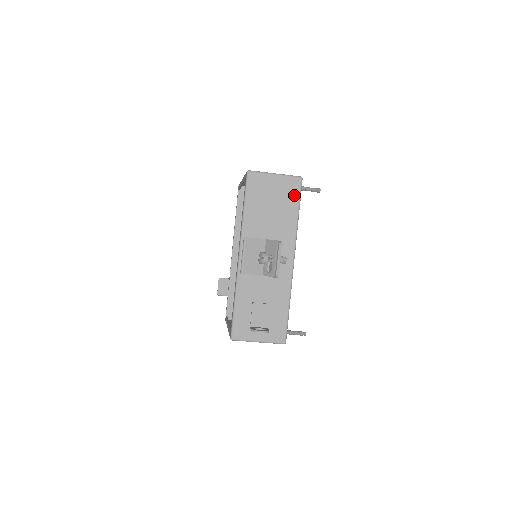
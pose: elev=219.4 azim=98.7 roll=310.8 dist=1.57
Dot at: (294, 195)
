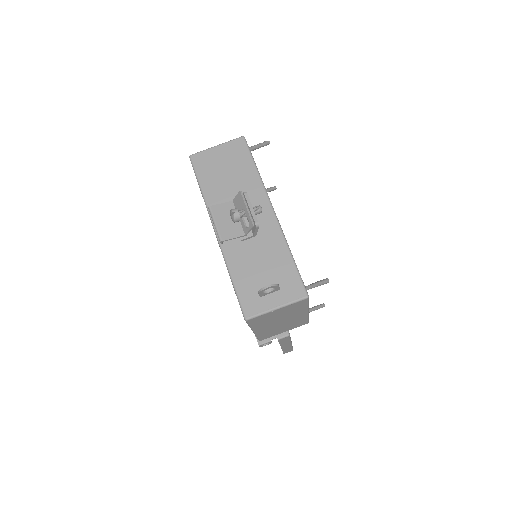
Dot at: (243, 154)
